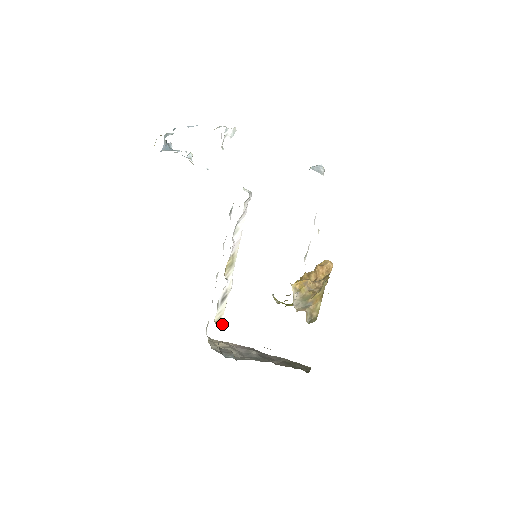
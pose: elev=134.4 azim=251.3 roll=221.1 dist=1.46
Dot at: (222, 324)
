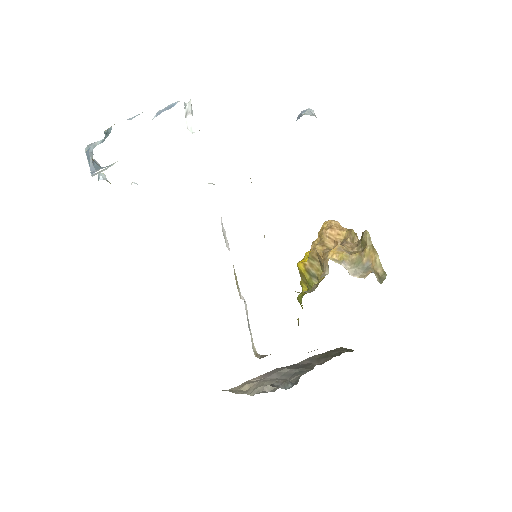
Dot at: (260, 356)
